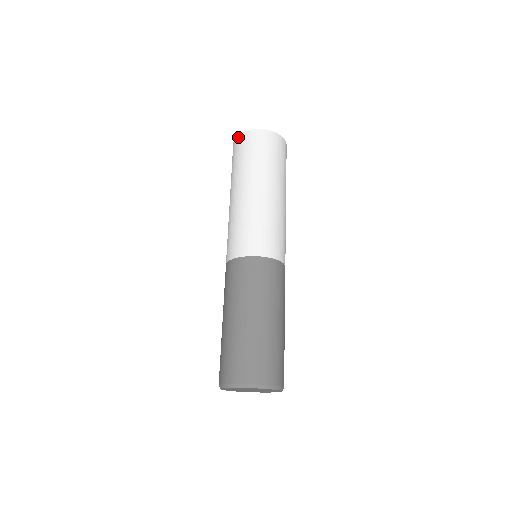
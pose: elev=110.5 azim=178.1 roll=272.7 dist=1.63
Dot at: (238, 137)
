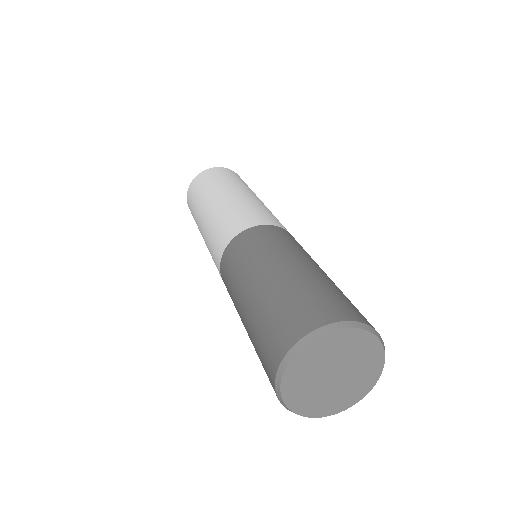
Dot at: (207, 169)
